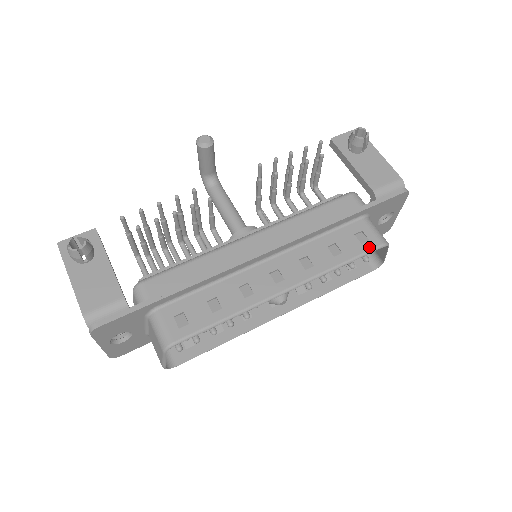
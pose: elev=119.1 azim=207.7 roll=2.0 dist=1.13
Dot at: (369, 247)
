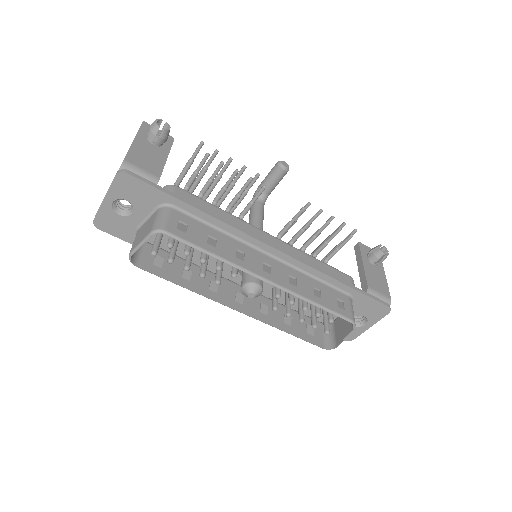
Dot at: (342, 313)
